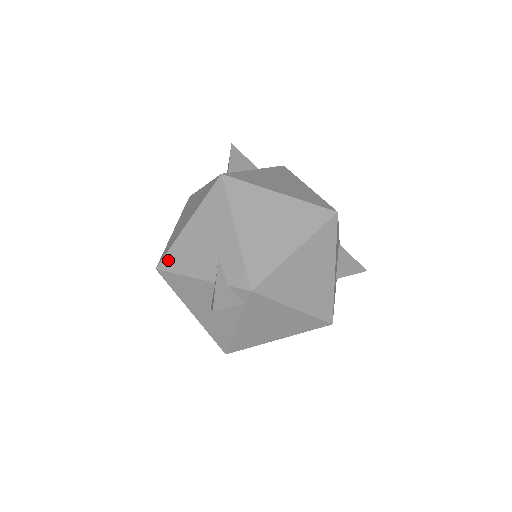
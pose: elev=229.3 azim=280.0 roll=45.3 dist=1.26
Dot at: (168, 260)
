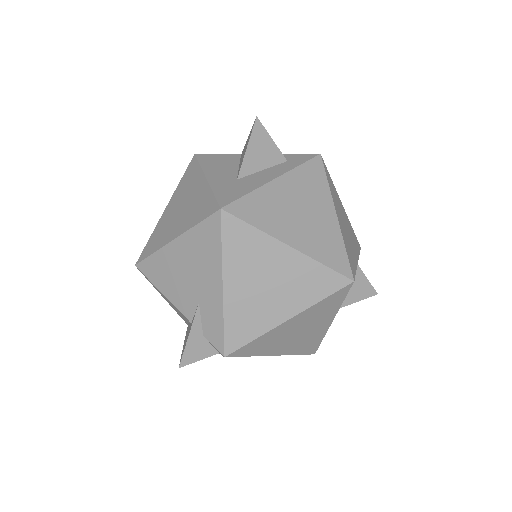
Dot at: (148, 266)
